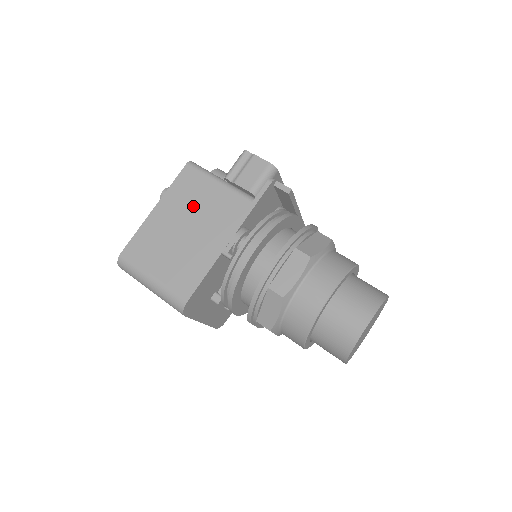
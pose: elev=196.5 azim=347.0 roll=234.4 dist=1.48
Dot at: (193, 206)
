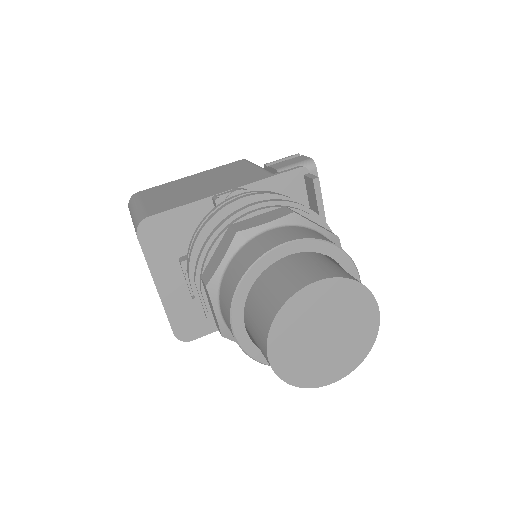
Dot at: (221, 175)
